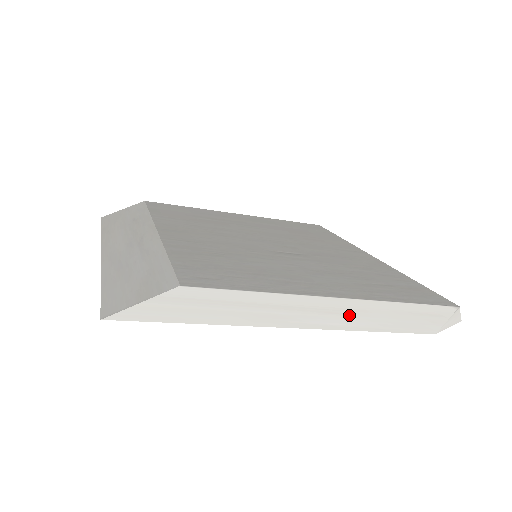
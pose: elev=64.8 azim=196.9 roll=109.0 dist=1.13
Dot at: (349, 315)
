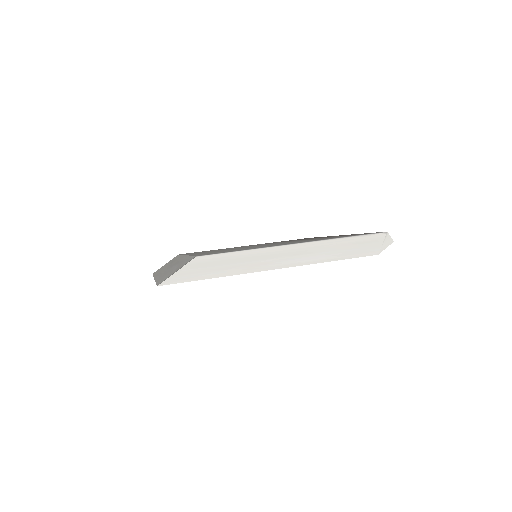
Dot at: (310, 253)
